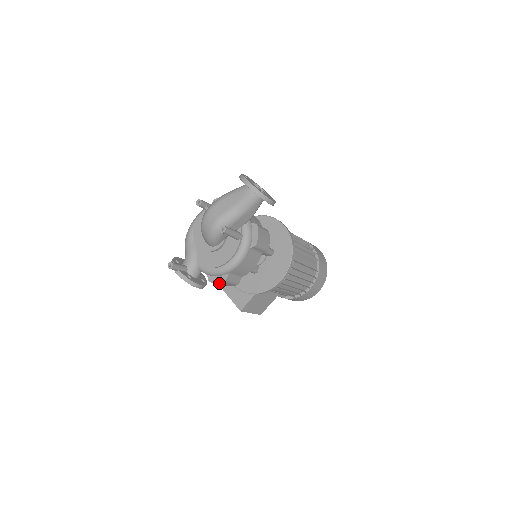
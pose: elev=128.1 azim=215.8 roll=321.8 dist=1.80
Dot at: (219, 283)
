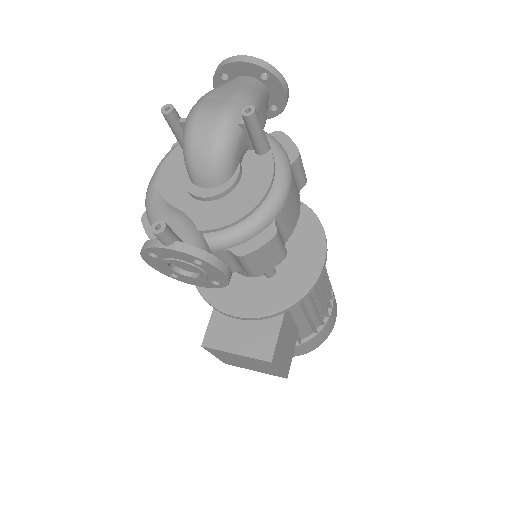
Dot at: (260, 252)
